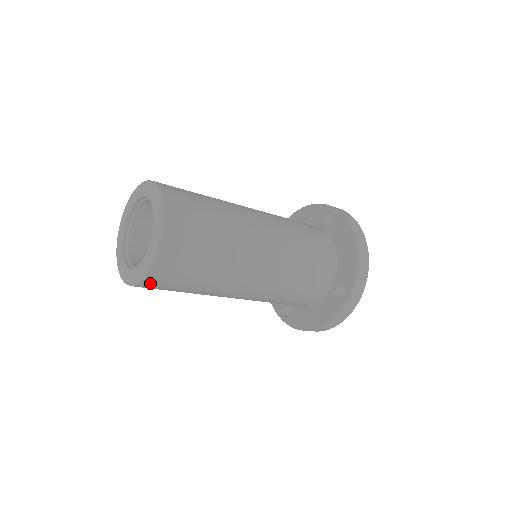
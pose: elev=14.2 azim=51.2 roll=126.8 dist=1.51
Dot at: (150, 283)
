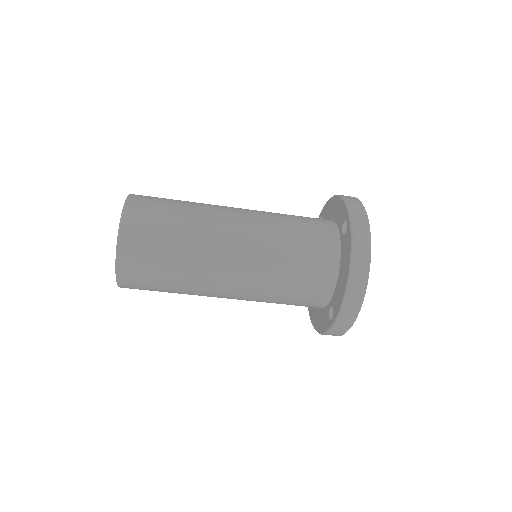
Dot at: occluded
